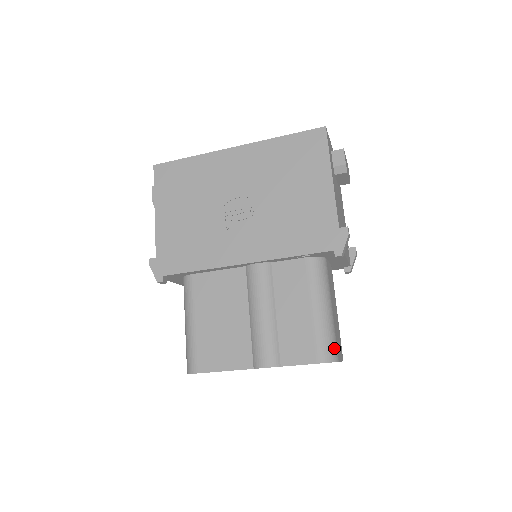
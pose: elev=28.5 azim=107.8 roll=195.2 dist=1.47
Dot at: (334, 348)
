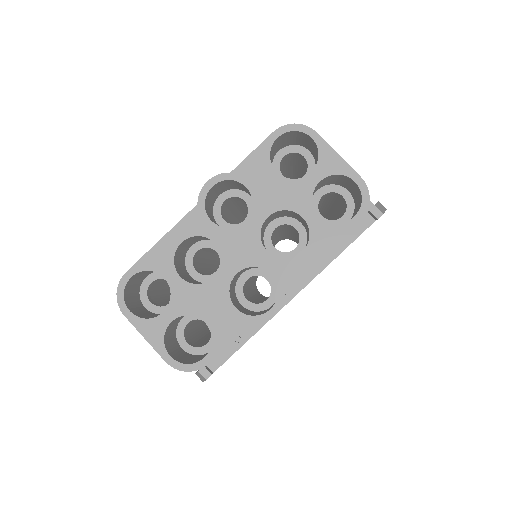
Dot at: occluded
